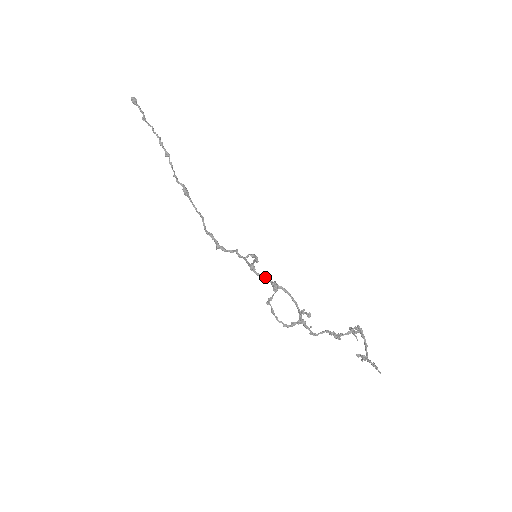
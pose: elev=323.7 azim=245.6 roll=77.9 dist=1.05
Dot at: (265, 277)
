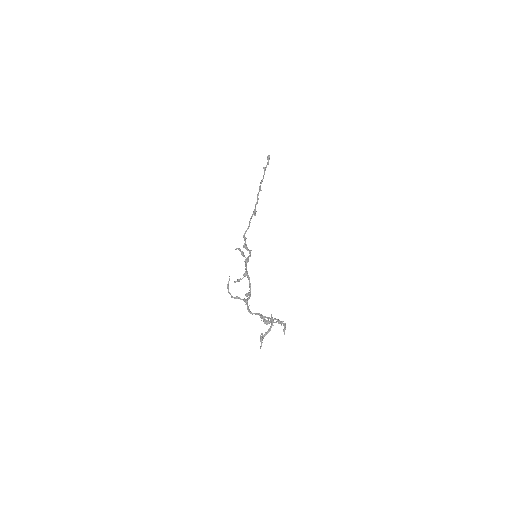
Dot at: (246, 267)
